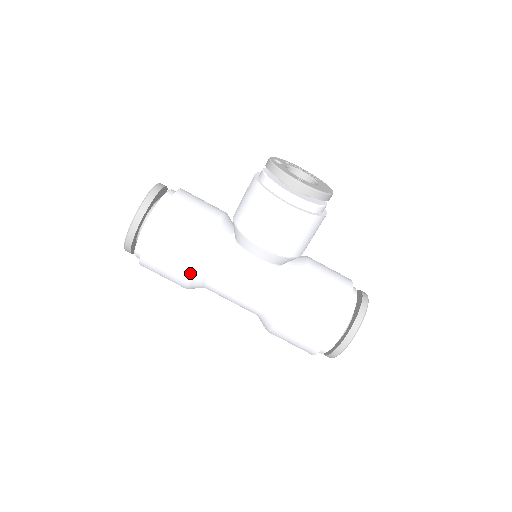
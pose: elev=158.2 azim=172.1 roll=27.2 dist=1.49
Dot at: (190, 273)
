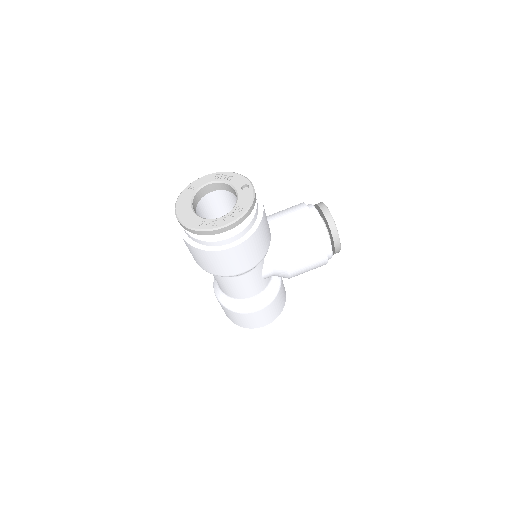
Dot at: (235, 275)
